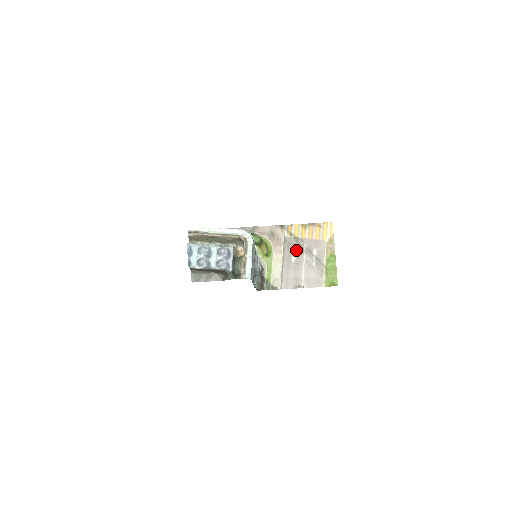
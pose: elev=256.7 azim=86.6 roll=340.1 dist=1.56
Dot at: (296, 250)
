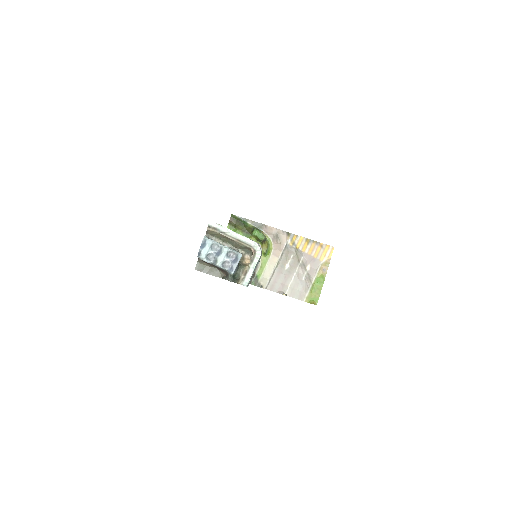
Dot at: (292, 259)
